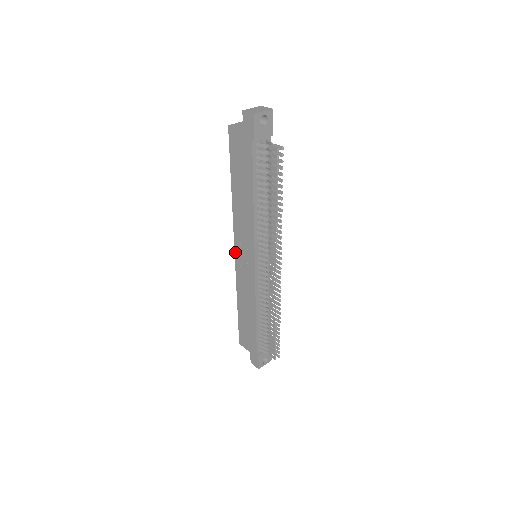
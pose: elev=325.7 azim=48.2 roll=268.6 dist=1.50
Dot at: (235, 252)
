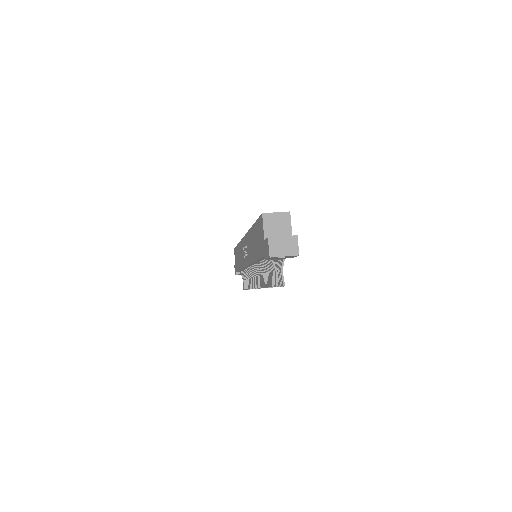
Dot at: (244, 237)
